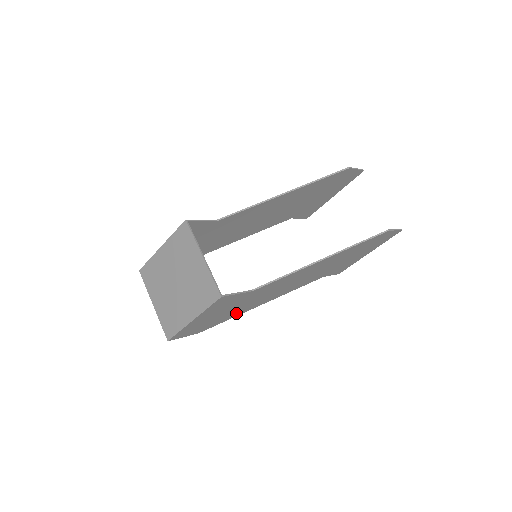
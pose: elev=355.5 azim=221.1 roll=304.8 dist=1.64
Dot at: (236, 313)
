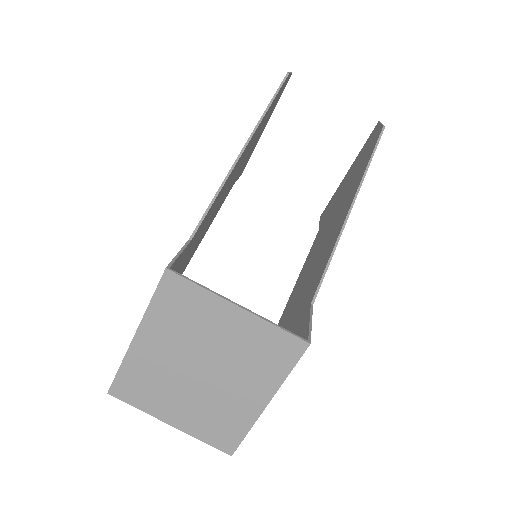
Dot at: occluded
